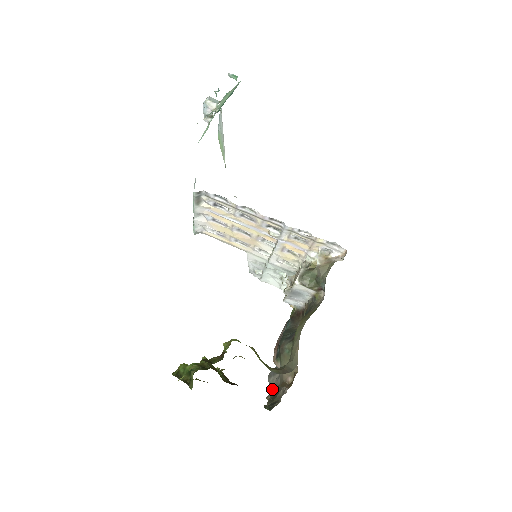
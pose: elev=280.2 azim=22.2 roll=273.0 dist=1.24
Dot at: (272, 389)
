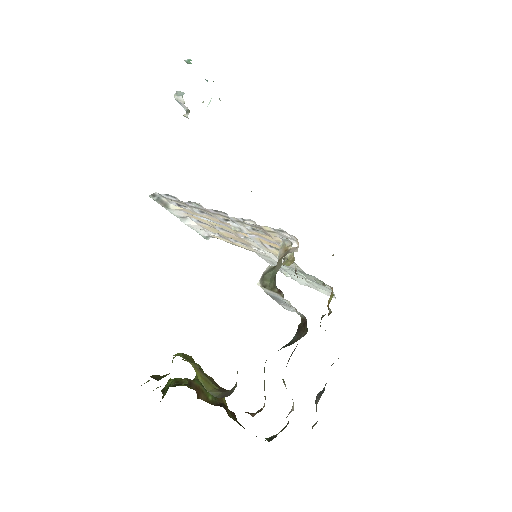
Dot at: occluded
